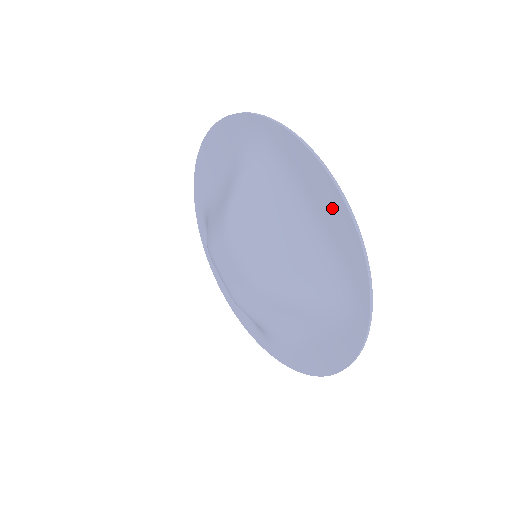
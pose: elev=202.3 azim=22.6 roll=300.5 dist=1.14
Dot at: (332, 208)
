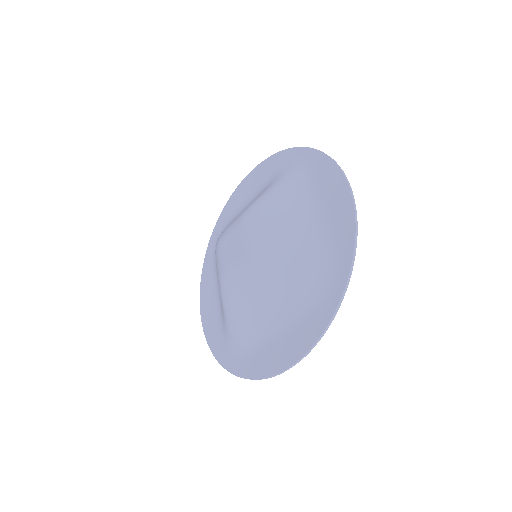
Dot at: (340, 202)
